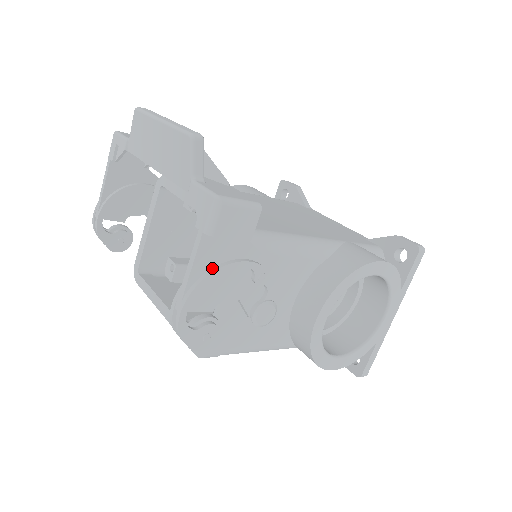
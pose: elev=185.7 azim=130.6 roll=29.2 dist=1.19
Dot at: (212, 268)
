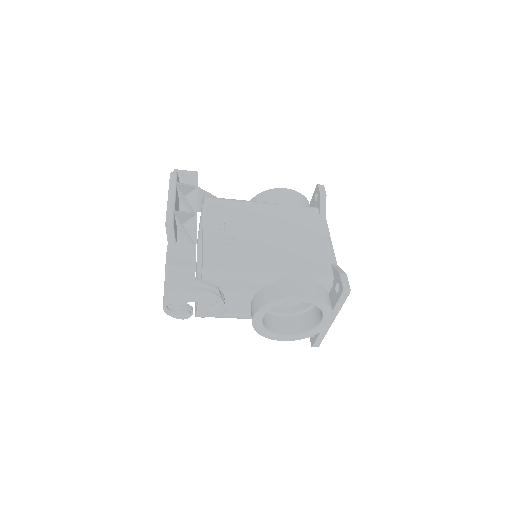
Dot at: (176, 290)
